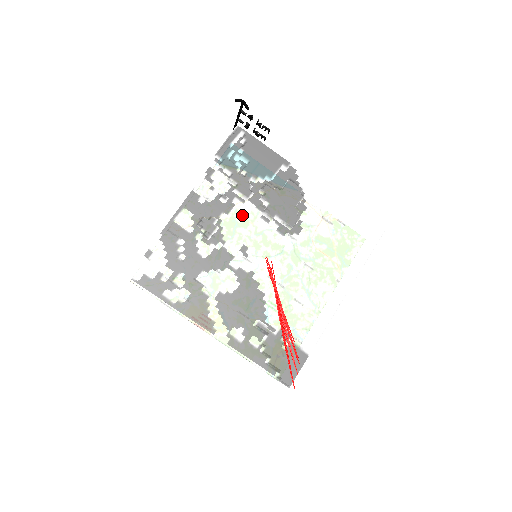
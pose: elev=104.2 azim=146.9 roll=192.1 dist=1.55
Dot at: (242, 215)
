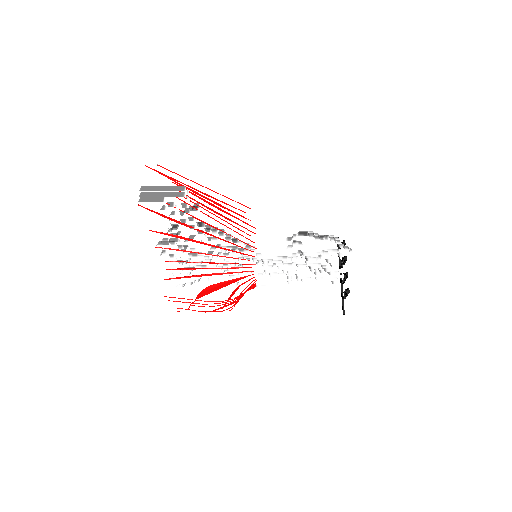
Dot at: occluded
